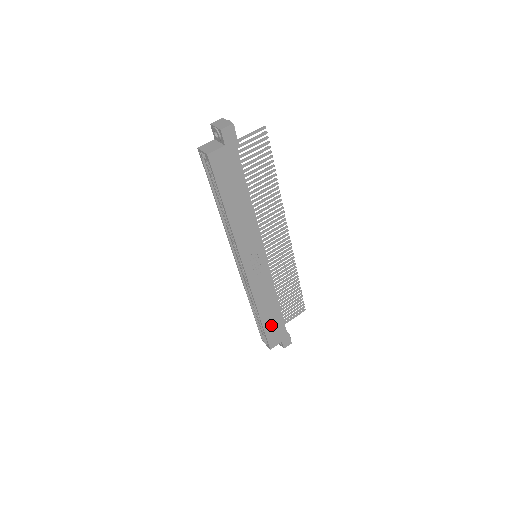
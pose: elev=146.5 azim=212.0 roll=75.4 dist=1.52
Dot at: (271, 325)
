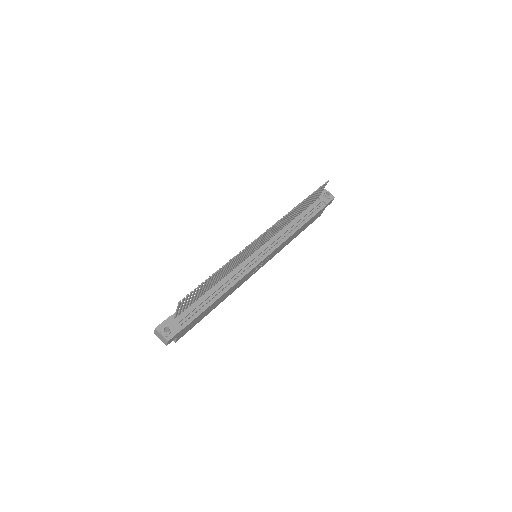
Dot at: (307, 225)
